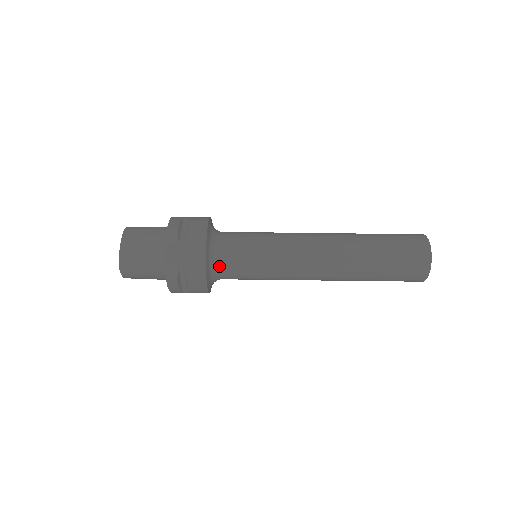
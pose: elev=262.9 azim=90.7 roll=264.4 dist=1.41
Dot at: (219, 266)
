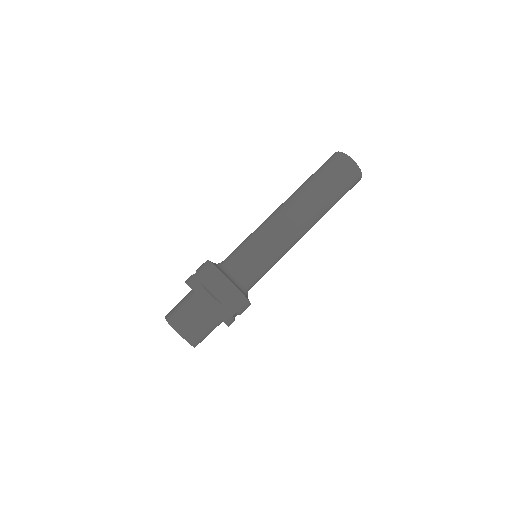
Dot at: (229, 268)
